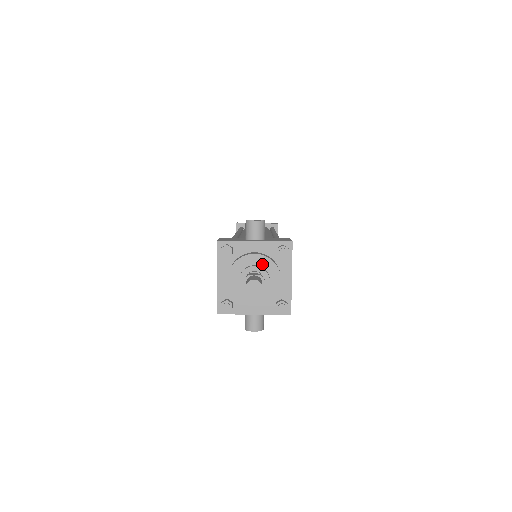
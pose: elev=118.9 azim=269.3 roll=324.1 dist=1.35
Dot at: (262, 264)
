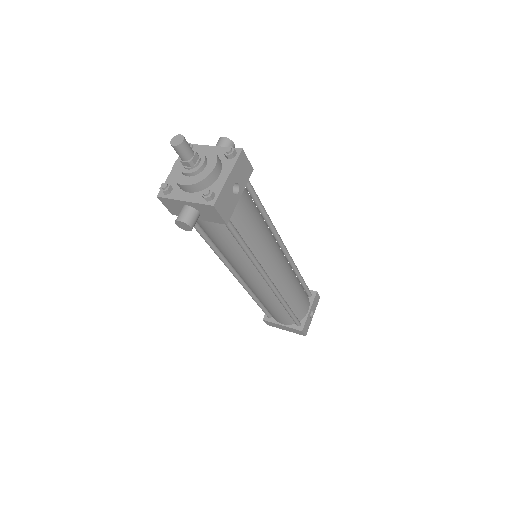
Dot at: (206, 154)
